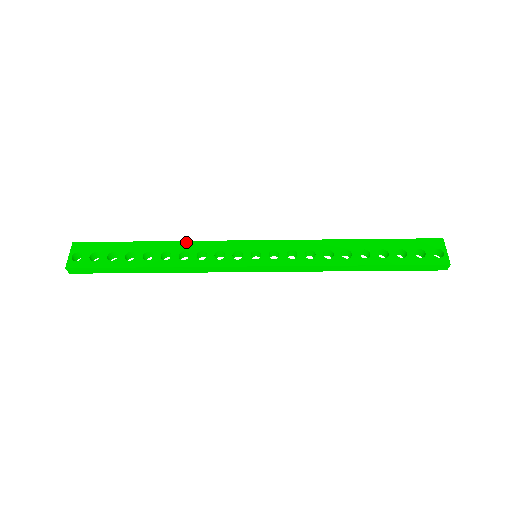
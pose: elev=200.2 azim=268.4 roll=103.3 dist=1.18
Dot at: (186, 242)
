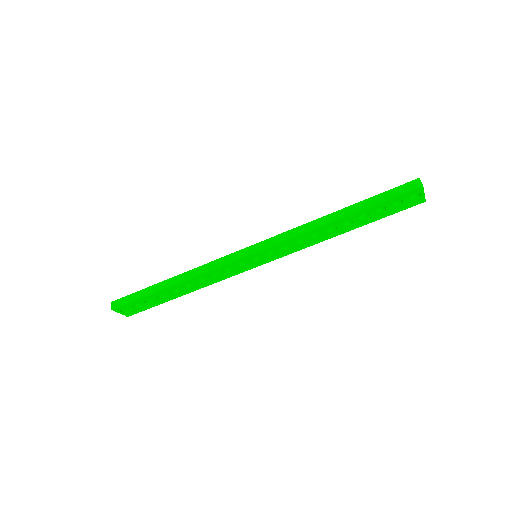
Dot at: occluded
